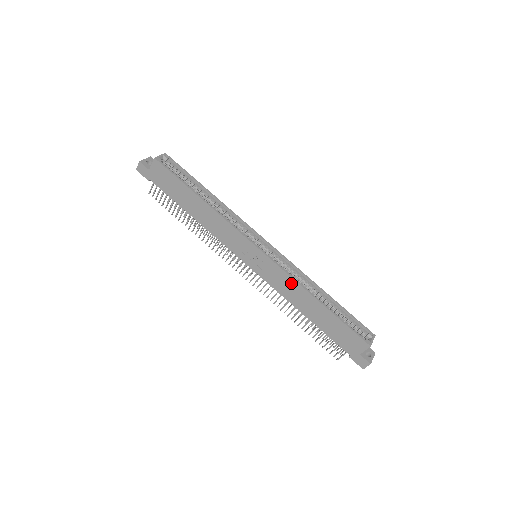
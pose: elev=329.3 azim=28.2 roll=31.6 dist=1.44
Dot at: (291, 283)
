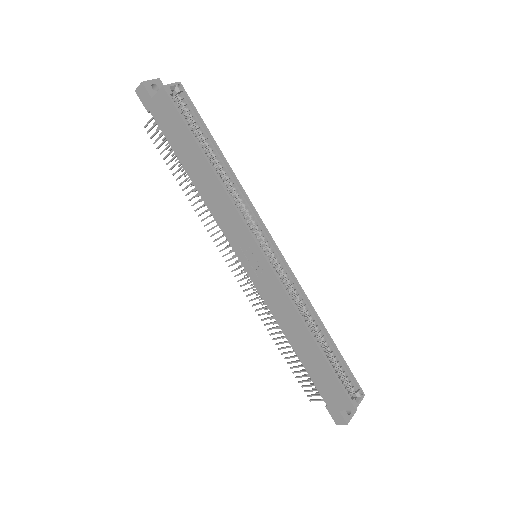
Dot at: (288, 307)
